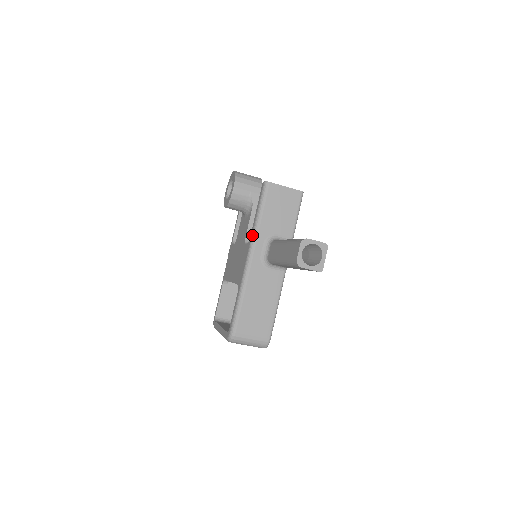
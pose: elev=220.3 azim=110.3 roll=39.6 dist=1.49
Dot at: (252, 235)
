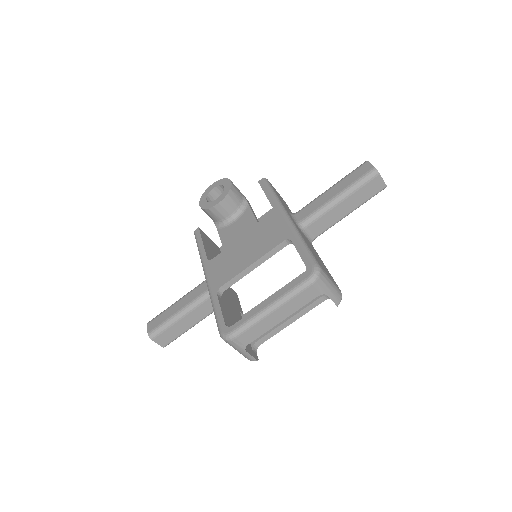
Dot at: (278, 204)
